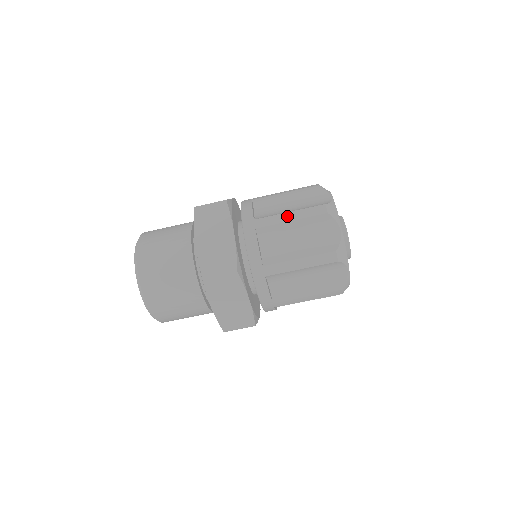
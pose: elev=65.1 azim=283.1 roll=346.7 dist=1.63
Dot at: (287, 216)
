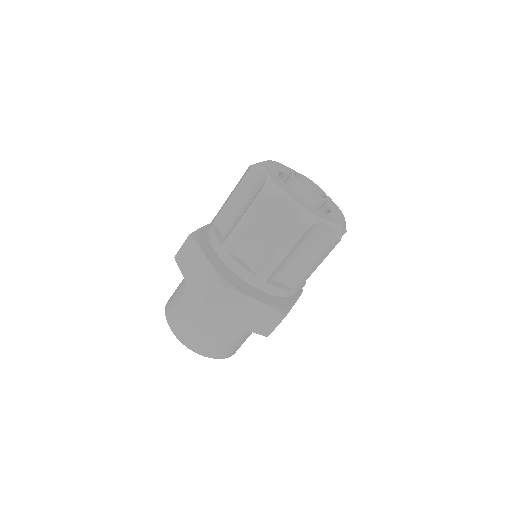
Dot at: (280, 255)
